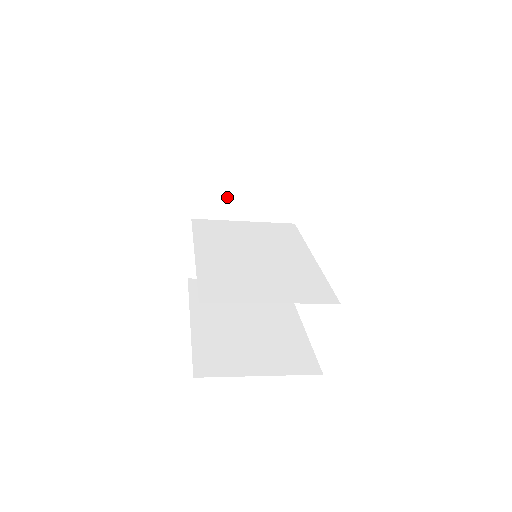
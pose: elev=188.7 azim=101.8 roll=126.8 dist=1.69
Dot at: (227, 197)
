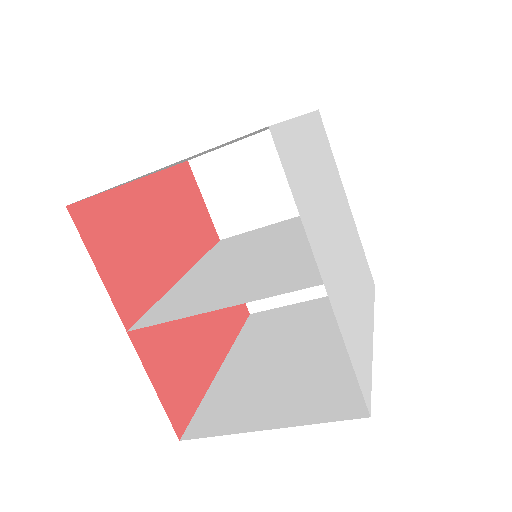
Dot at: (246, 199)
